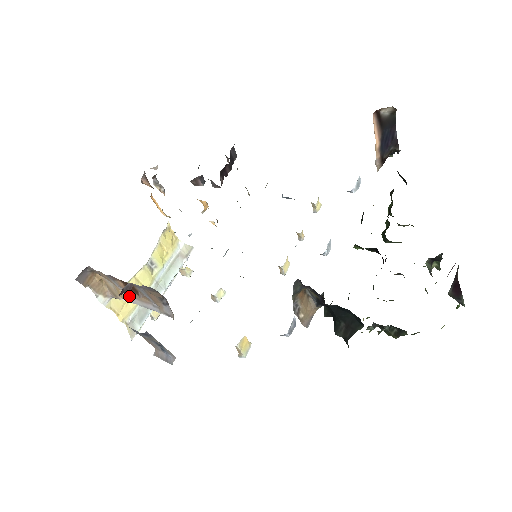
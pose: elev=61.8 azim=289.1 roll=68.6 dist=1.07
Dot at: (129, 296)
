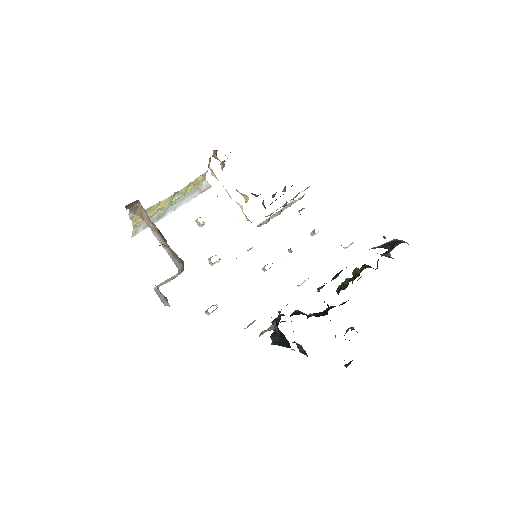
Dot at: (154, 230)
